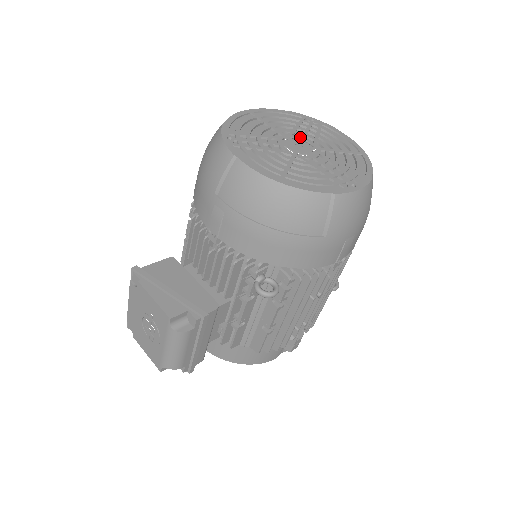
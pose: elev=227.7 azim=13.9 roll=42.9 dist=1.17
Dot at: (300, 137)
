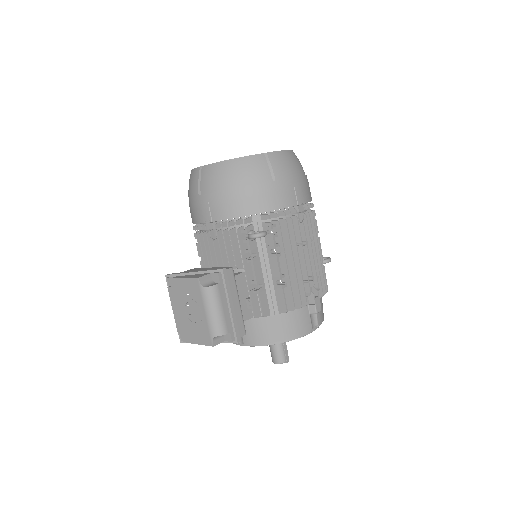
Dot at: occluded
